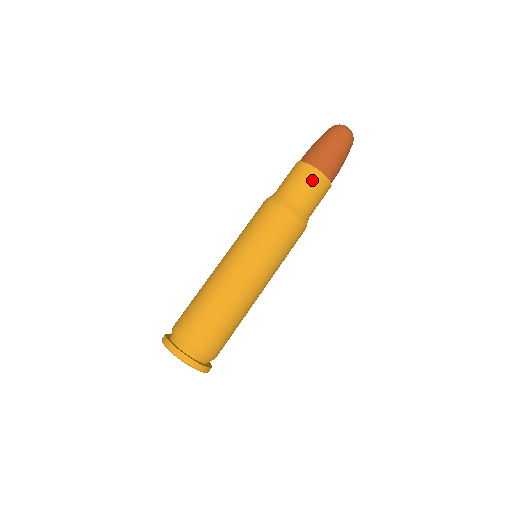
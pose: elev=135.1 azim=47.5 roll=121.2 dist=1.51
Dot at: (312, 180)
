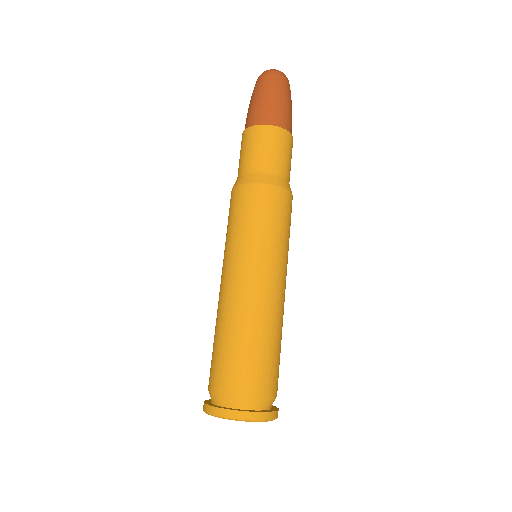
Dot at: (249, 140)
